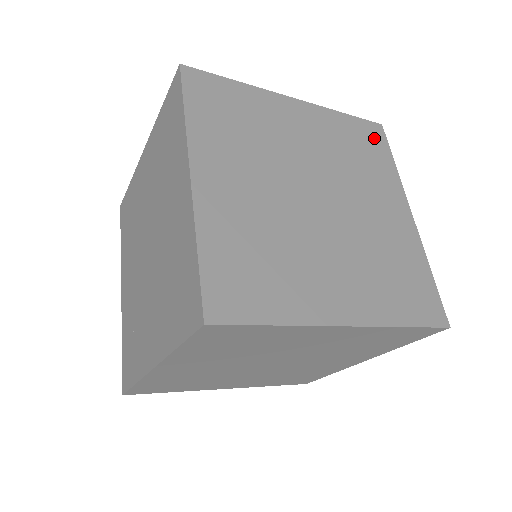
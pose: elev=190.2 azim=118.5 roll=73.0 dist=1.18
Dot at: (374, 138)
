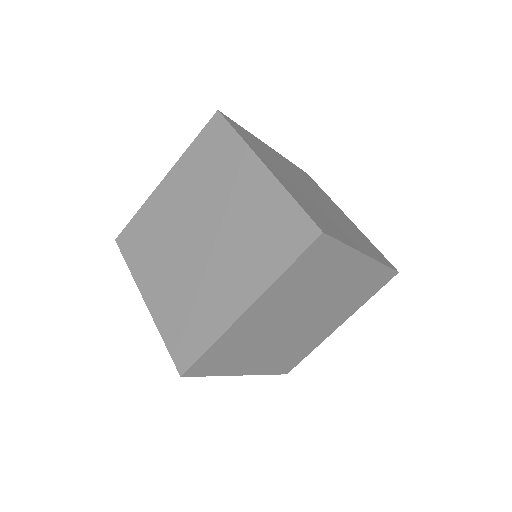
Dot at: (310, 178)
